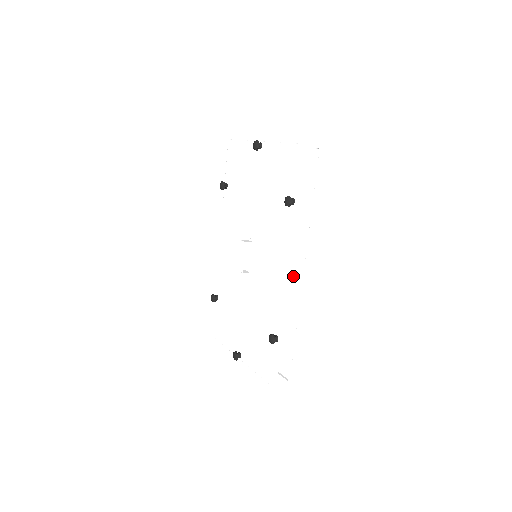
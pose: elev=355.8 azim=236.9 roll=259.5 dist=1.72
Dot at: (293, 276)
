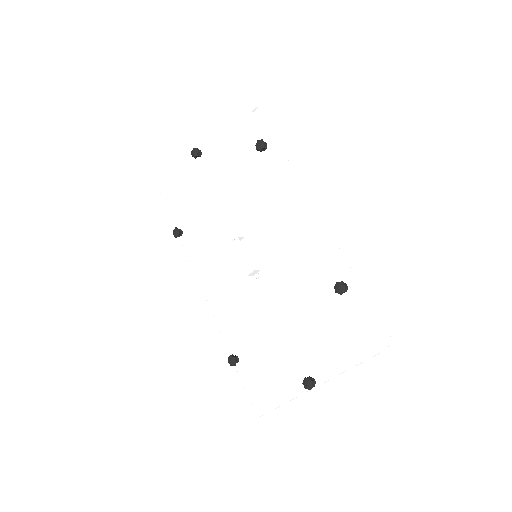
Dot at: occluded
